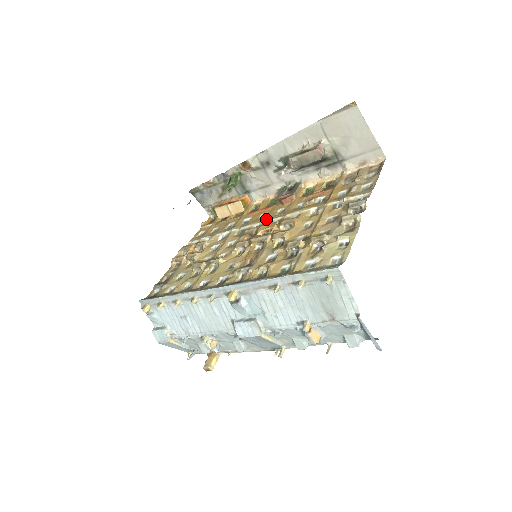
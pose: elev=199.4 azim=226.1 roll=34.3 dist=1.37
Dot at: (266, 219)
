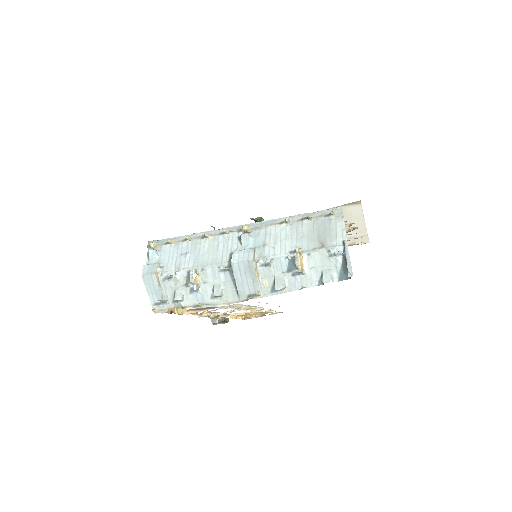
Dot at: occluded
